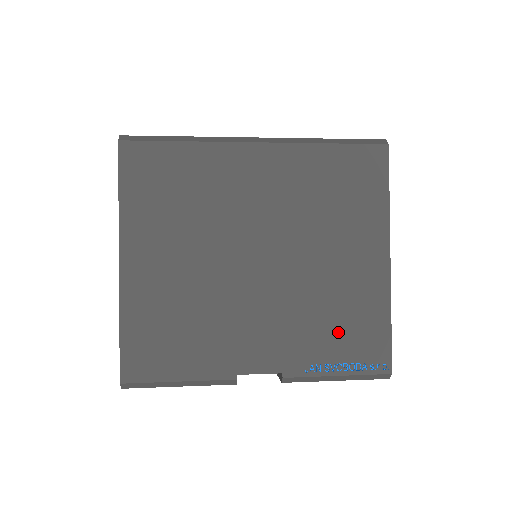
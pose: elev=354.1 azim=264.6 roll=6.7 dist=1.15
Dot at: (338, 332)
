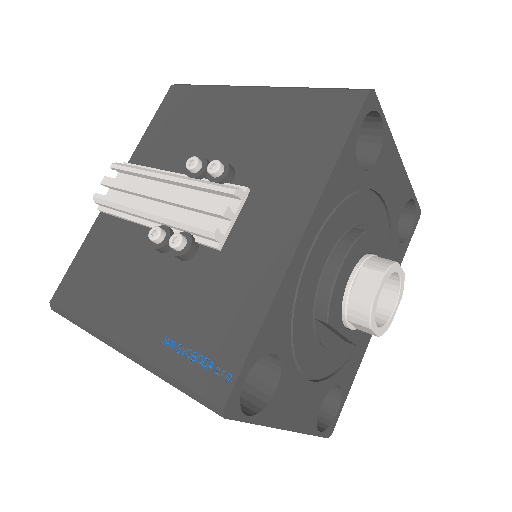
Dot at: occluded
